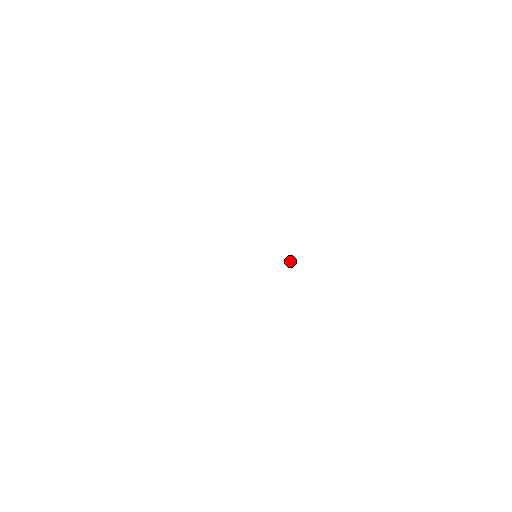
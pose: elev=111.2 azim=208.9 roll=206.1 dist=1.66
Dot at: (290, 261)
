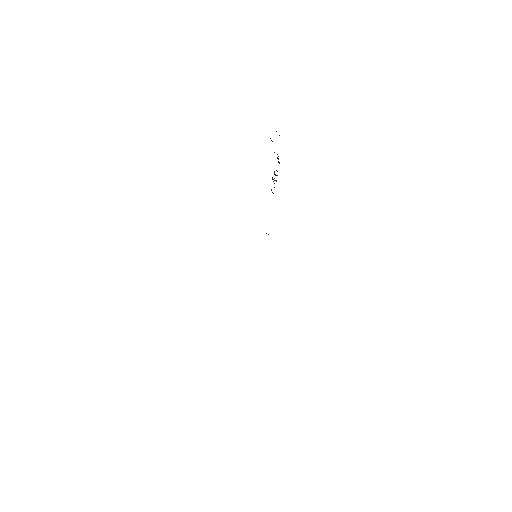
Dot at: occluded
